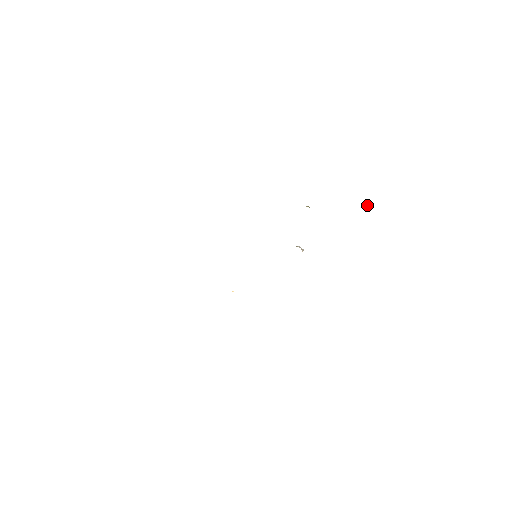
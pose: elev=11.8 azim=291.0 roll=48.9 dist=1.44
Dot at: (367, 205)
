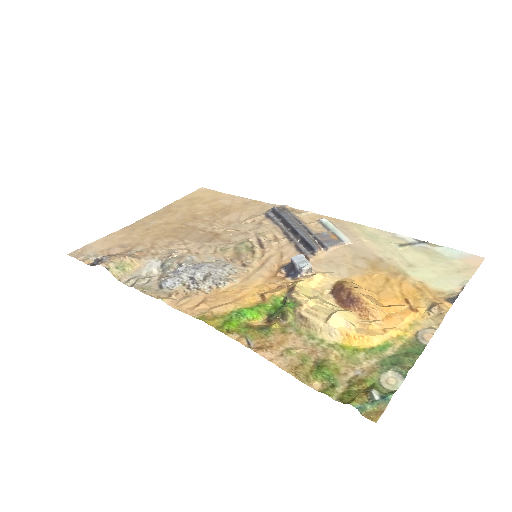
Dot at: (372, 360)
